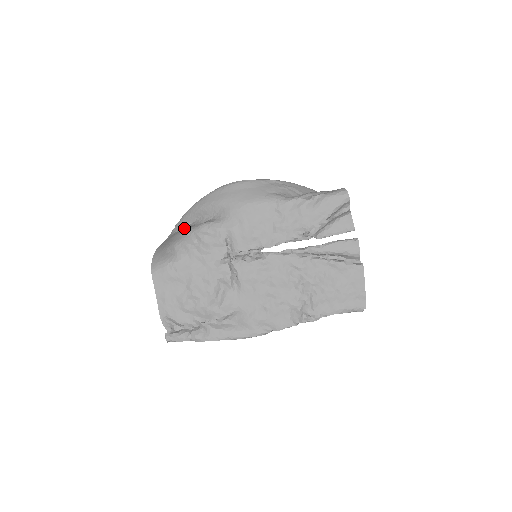
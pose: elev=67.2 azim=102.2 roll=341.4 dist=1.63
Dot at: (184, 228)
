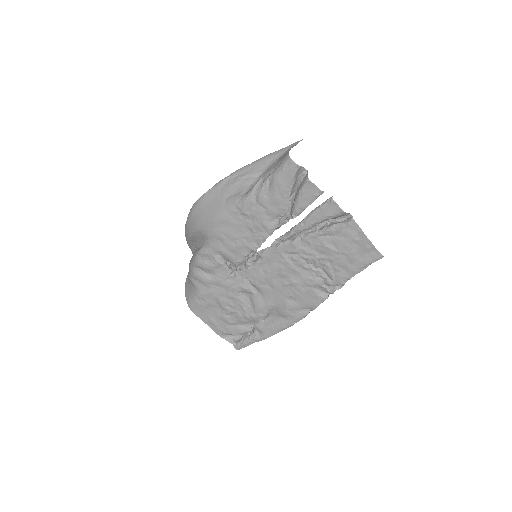
Dot at: (194, 251)
